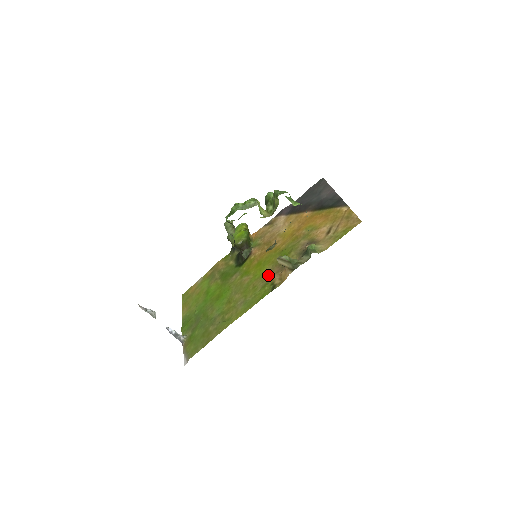
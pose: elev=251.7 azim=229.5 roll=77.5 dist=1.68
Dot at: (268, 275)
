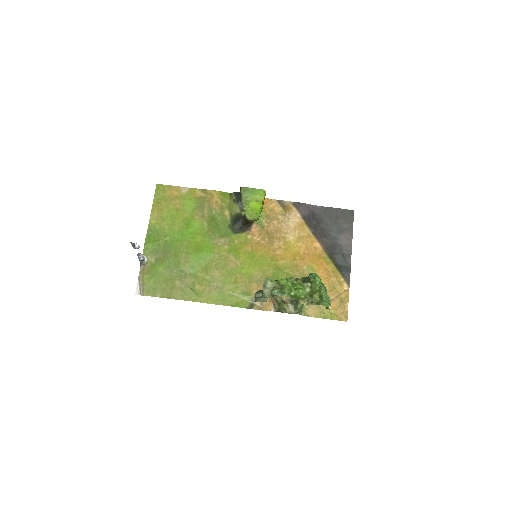
Dot at: (254, 284)
